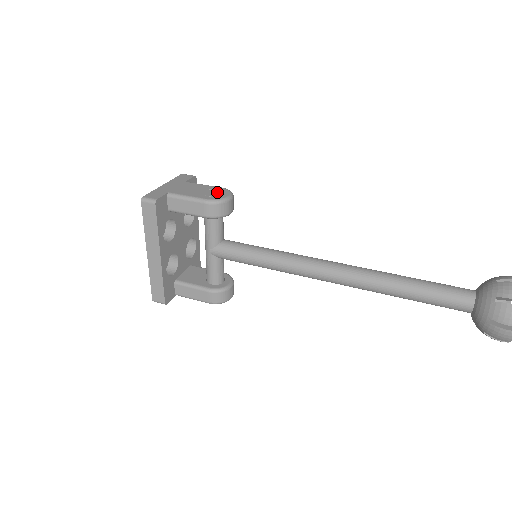
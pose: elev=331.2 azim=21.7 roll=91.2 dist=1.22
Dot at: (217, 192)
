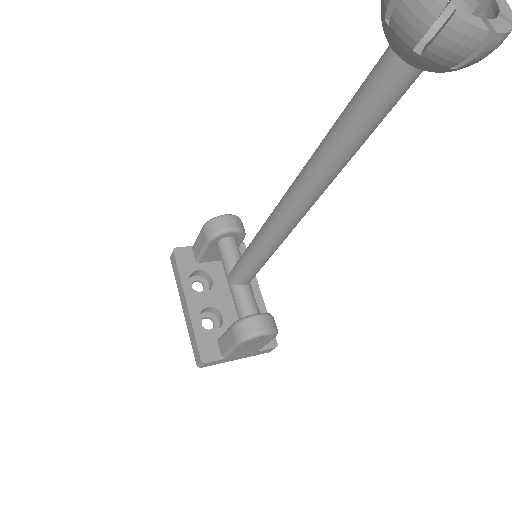
Dot at: occluded
